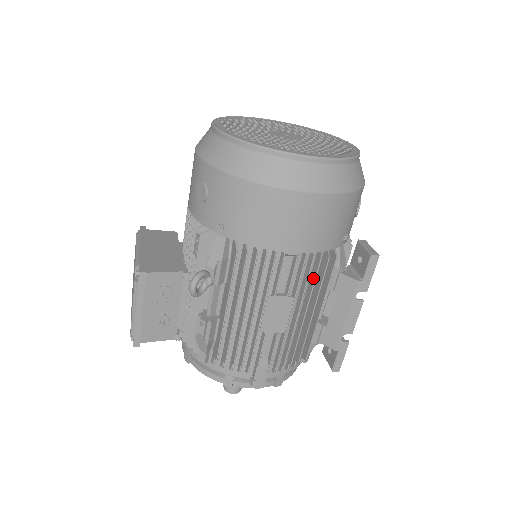
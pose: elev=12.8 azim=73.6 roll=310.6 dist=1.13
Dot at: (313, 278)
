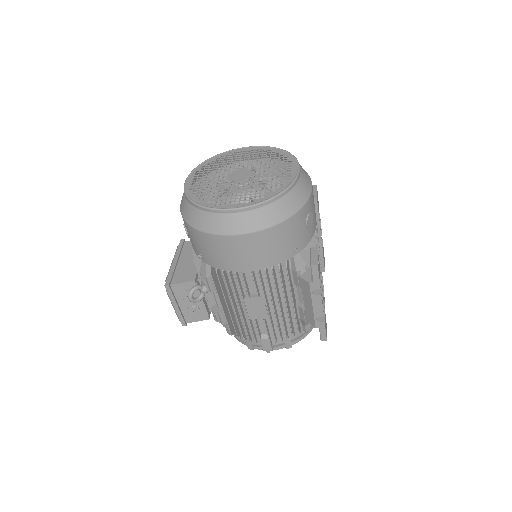
Dot at: (274, 283)
